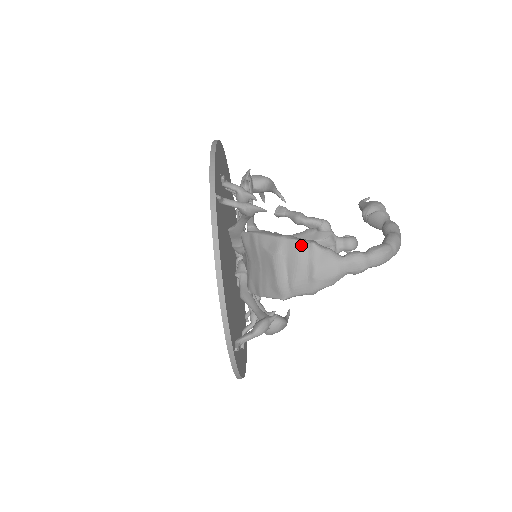
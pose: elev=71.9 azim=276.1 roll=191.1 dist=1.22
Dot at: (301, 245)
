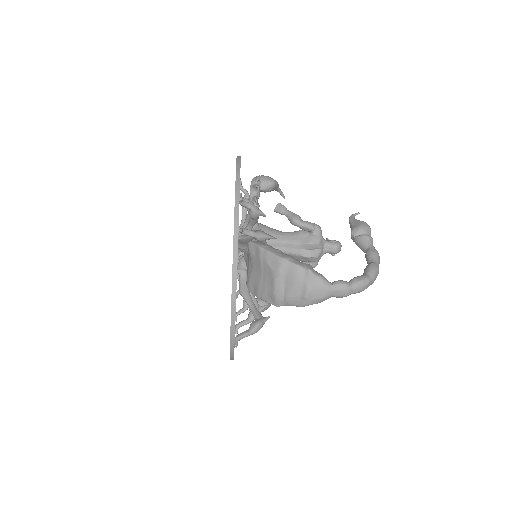
Dot at: (299, 270)
